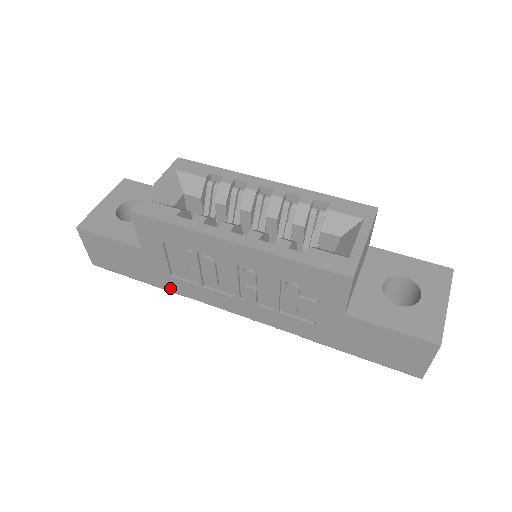
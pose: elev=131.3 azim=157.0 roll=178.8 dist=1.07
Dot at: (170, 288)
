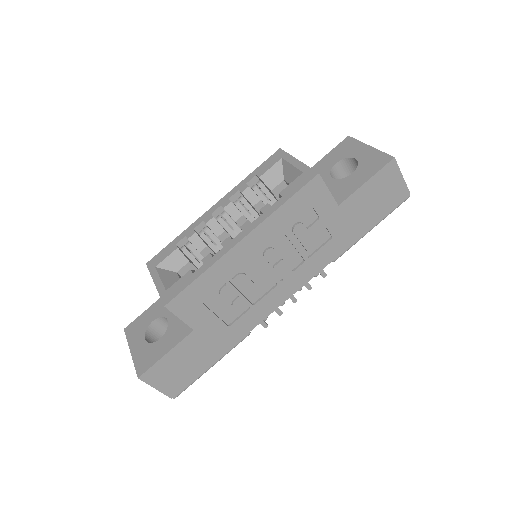
Dot at: (236, 339)
